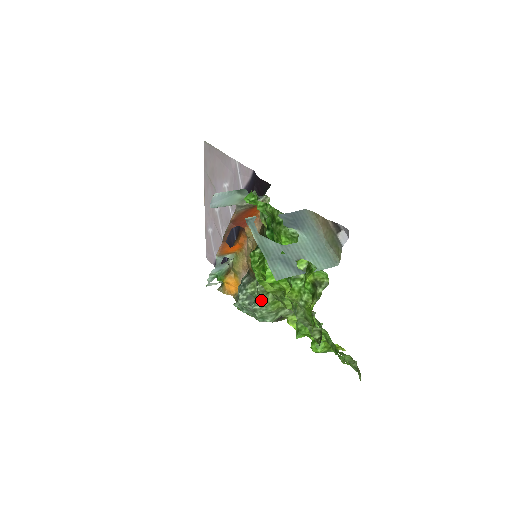
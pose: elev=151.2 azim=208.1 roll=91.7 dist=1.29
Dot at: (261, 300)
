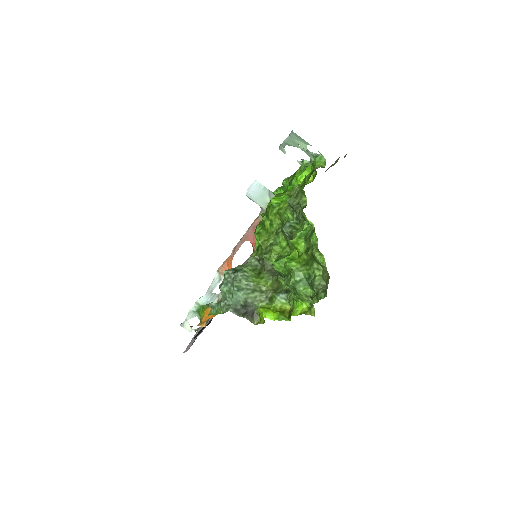
Dot at: (246, 270)
